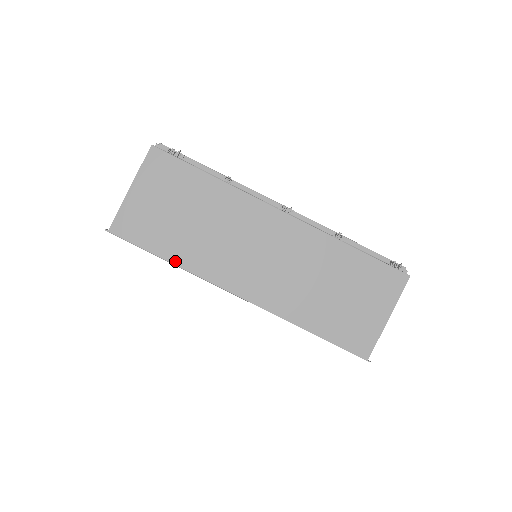
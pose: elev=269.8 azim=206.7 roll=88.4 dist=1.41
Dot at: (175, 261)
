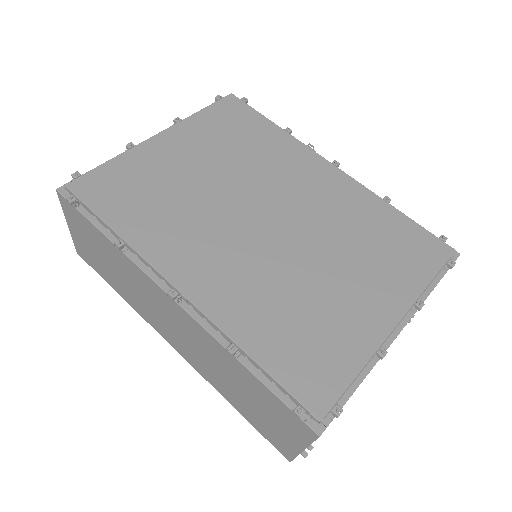
Dot at: (122, 296)
